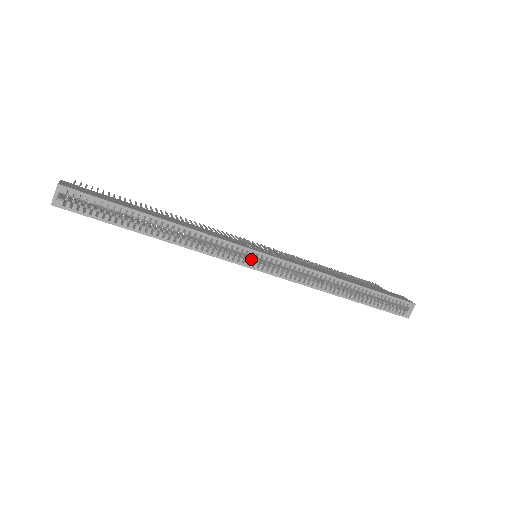
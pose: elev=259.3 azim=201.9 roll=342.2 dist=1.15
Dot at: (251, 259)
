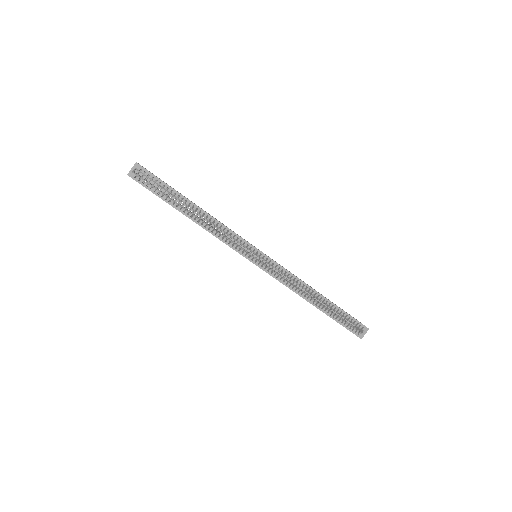
Dot at: occluded
